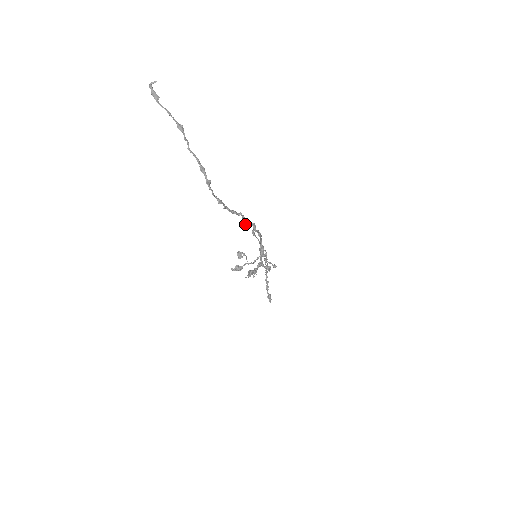
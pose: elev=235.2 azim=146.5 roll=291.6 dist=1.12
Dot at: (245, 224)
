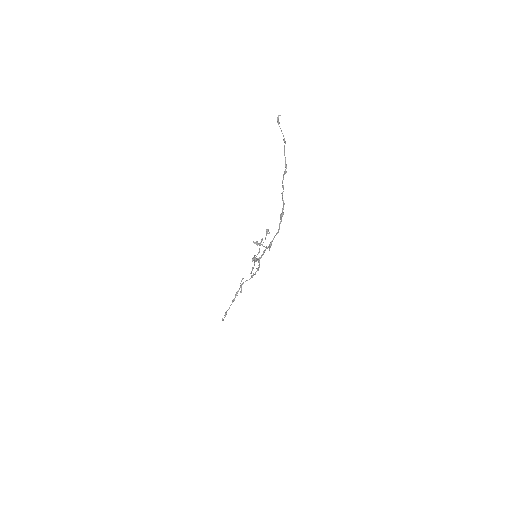
Dot at: (281, 214)
